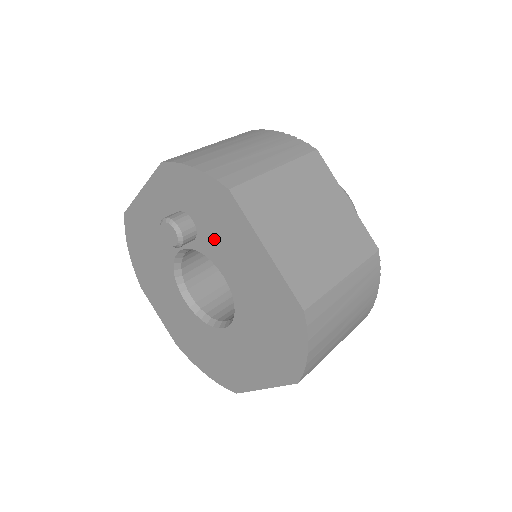
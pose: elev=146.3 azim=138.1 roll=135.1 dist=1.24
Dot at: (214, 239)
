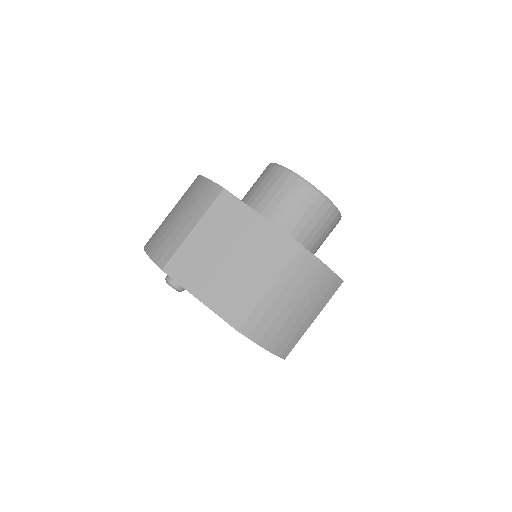
Dot at: occluded
